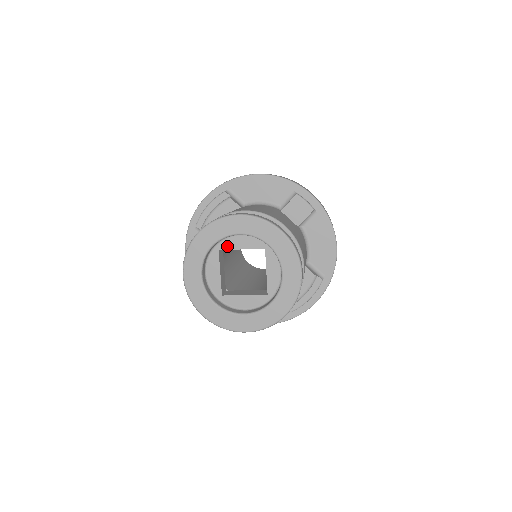
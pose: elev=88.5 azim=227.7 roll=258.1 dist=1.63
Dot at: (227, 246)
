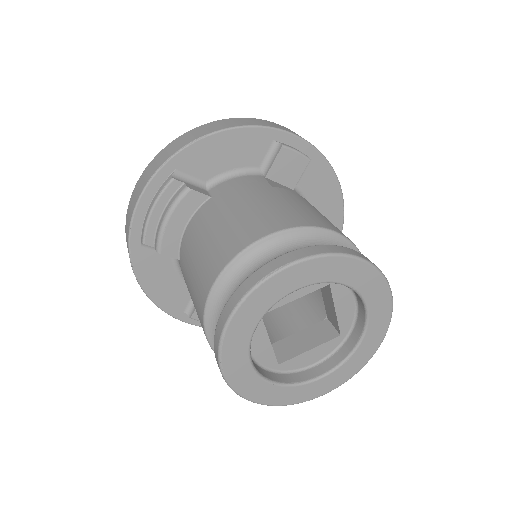
Dot at: occluded
